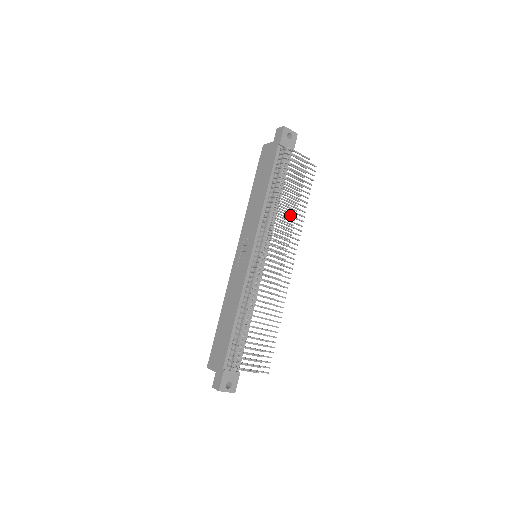
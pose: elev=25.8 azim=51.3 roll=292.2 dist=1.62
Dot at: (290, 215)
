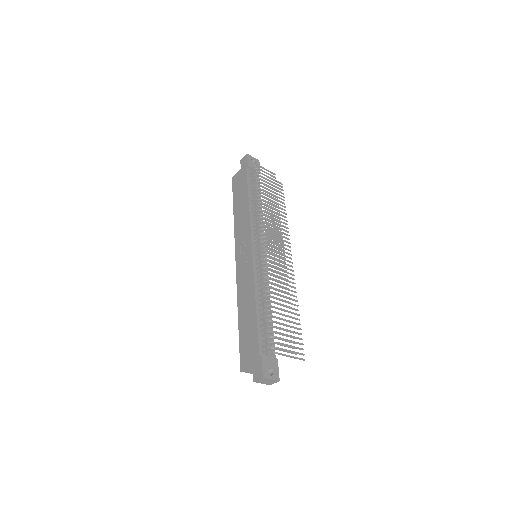
Dot at: (275, 218)
